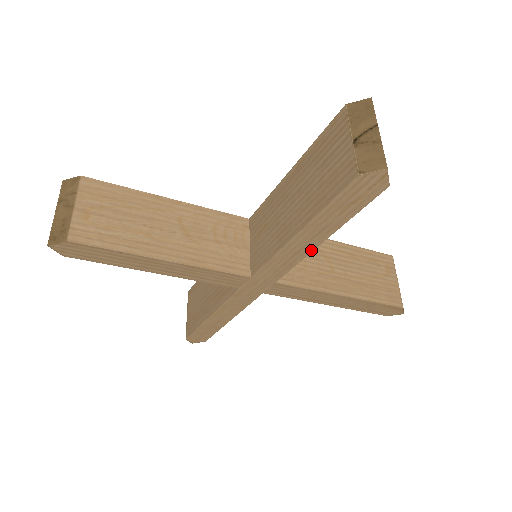
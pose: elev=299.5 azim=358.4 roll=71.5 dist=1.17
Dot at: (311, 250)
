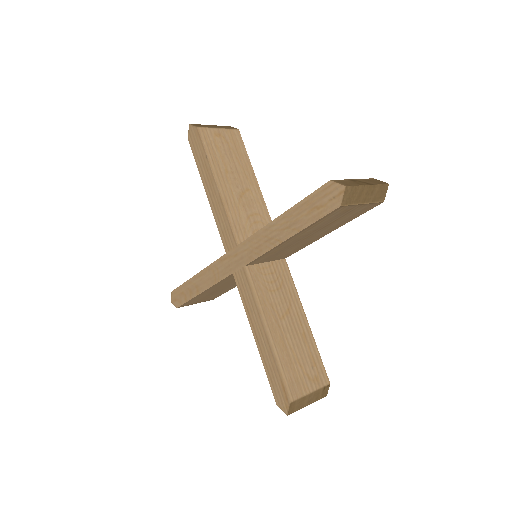
Dot at: (277, 244)
